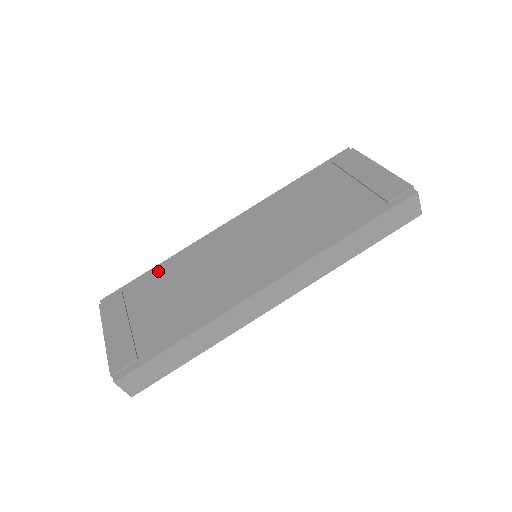
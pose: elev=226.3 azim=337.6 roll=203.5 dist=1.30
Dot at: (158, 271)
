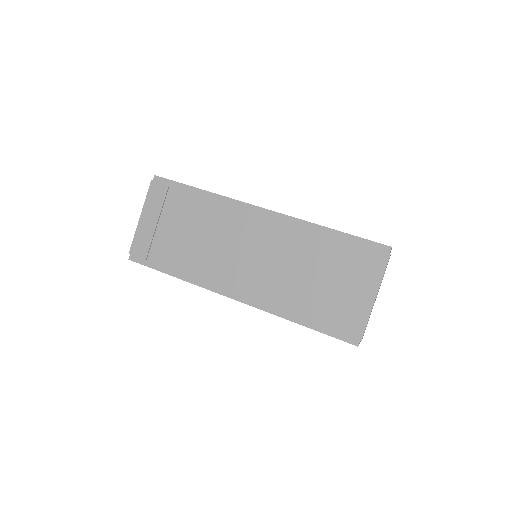
Dot at: (197, 197)
